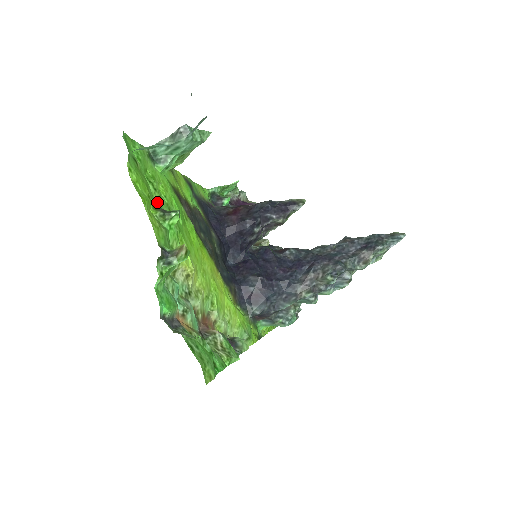
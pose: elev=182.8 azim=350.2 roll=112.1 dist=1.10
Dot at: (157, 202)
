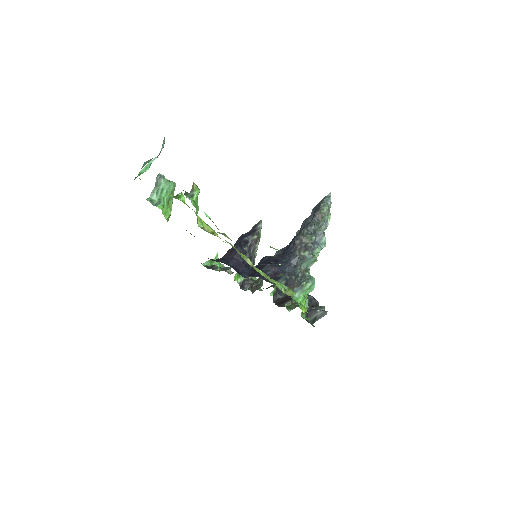
Dot at: occluded
